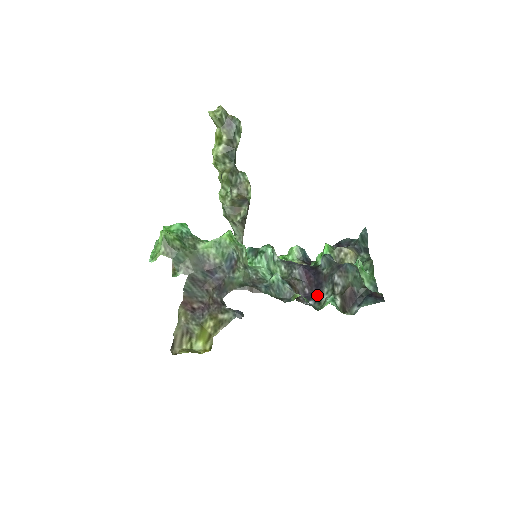
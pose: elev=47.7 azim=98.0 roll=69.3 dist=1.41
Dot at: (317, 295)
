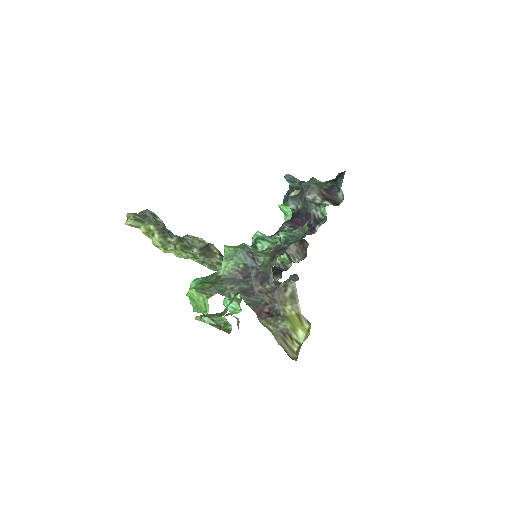
Dot at: (314, 221)
